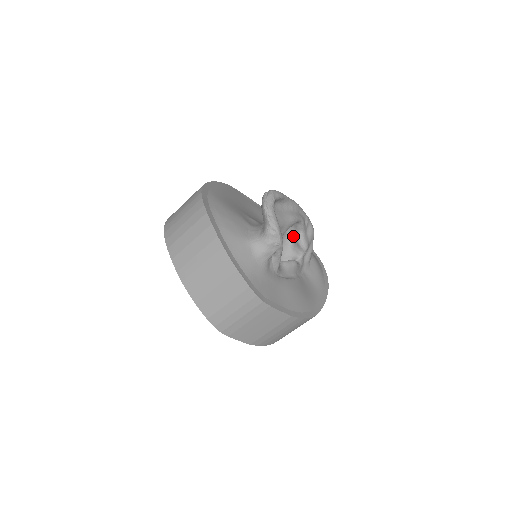
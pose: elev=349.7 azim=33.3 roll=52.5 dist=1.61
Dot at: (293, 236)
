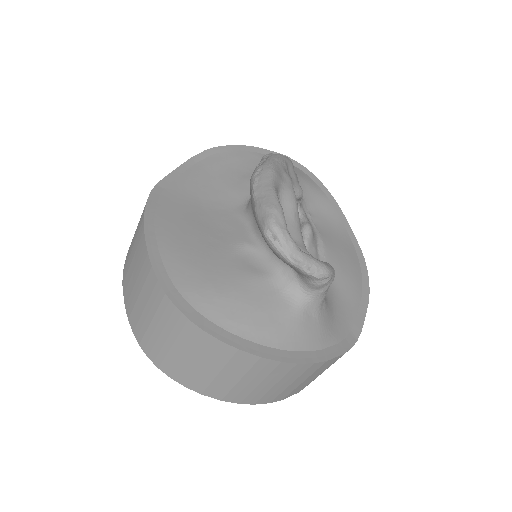
Dot at: occluded
